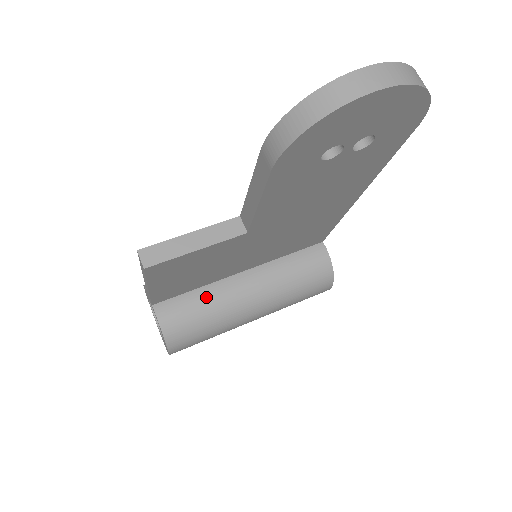
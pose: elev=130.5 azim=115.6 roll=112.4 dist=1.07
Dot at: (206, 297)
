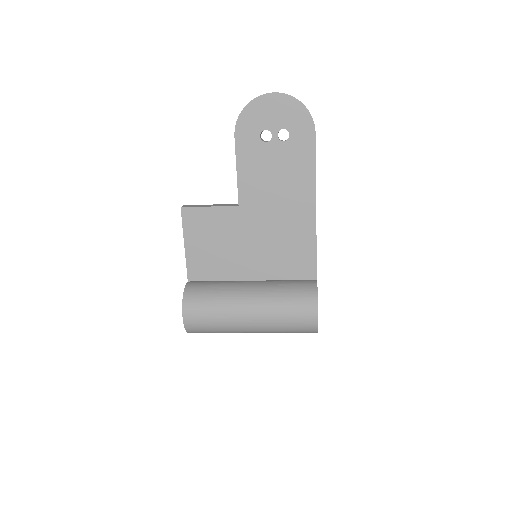
Dot at: (220, 284)
